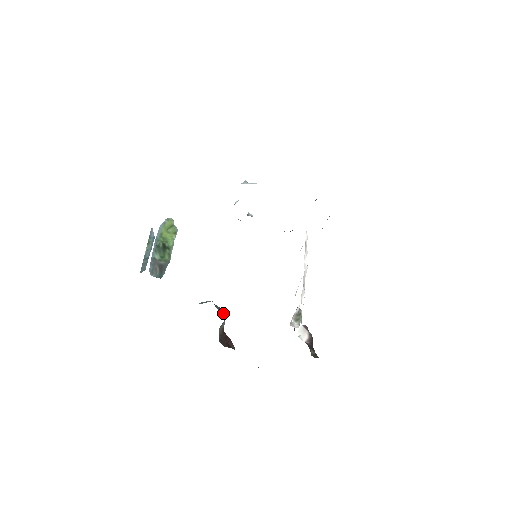
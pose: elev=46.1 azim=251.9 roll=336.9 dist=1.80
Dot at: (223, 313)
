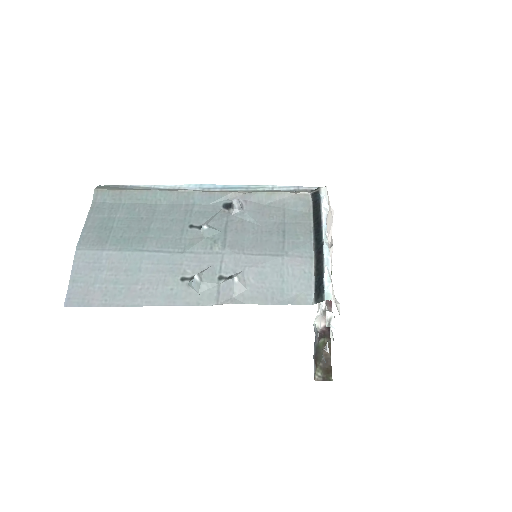
Dot at: occluded
